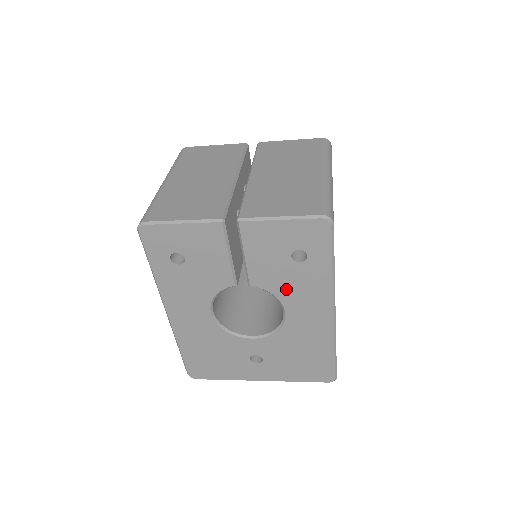
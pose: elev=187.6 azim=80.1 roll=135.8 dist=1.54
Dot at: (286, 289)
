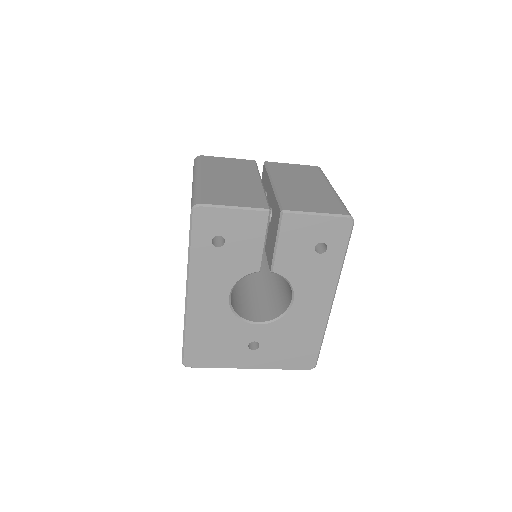
Dot at: (301, 277)
